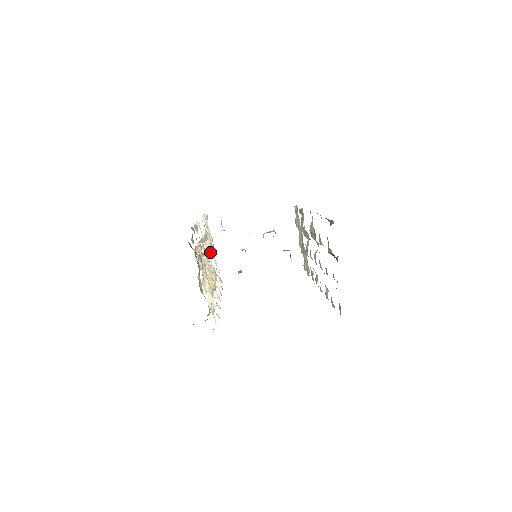
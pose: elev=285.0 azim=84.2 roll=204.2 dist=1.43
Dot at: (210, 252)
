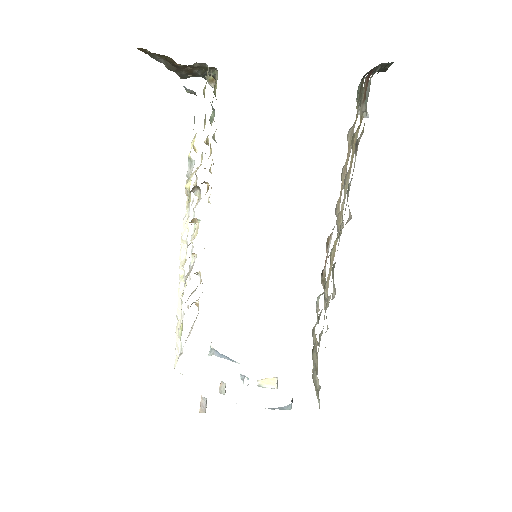
Dot at: (191, 294)
